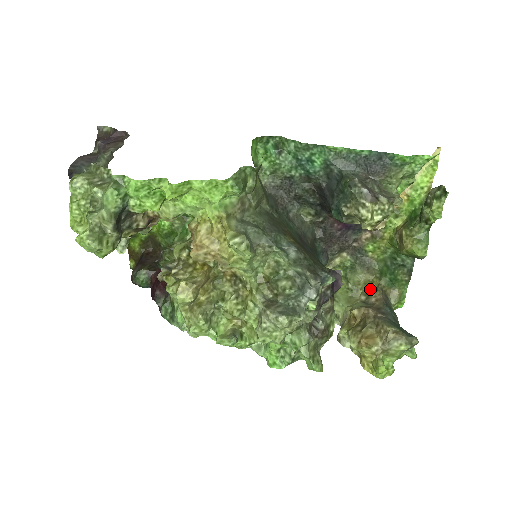
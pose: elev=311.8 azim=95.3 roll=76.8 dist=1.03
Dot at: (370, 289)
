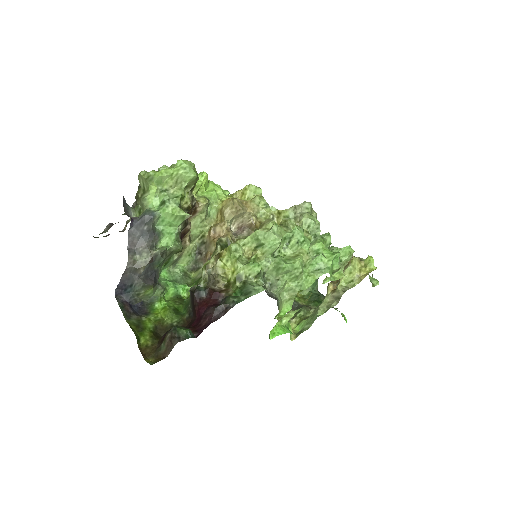
Dot at: occluded
